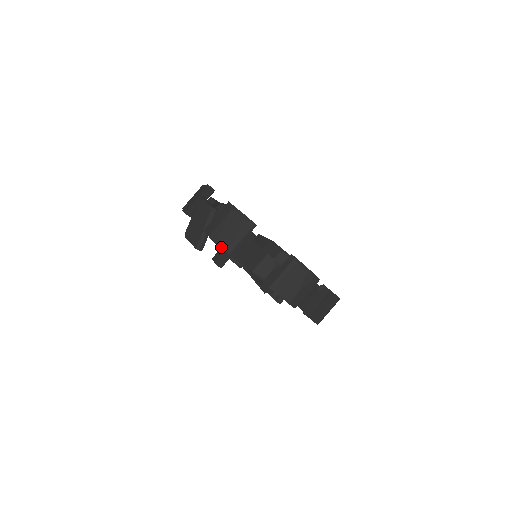
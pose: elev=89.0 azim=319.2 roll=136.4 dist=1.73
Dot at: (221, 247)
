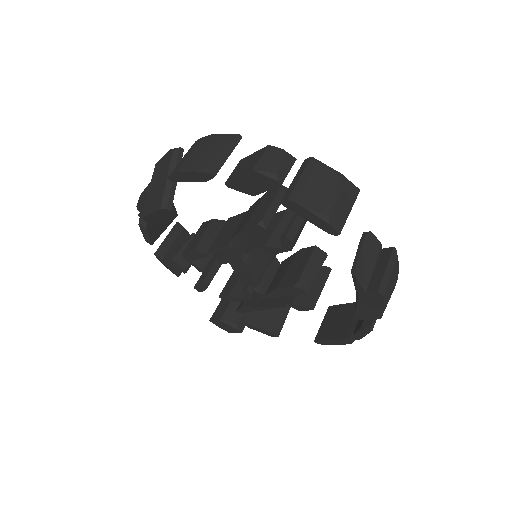
Dot at: (202, 251)
